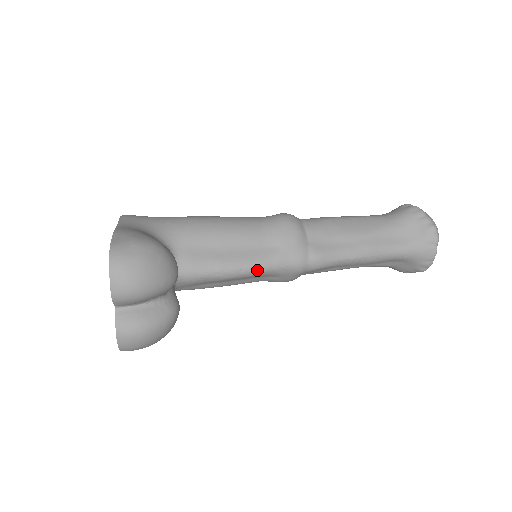
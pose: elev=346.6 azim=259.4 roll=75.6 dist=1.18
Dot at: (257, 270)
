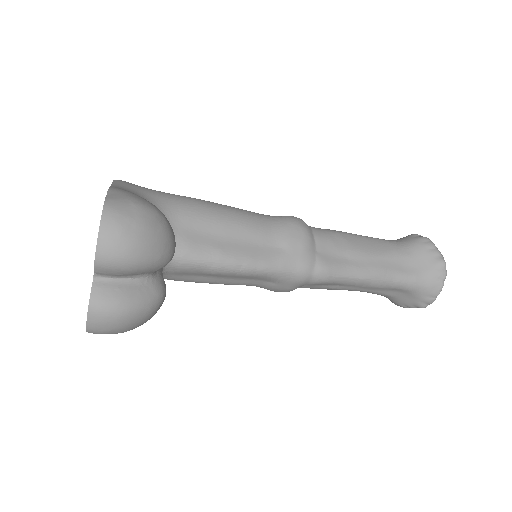
Dot at: (258, 270)
